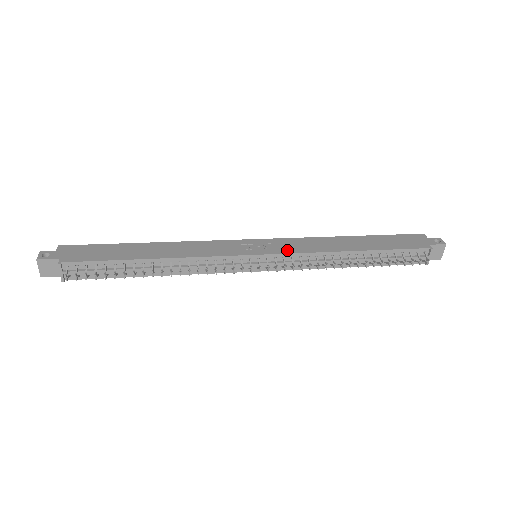
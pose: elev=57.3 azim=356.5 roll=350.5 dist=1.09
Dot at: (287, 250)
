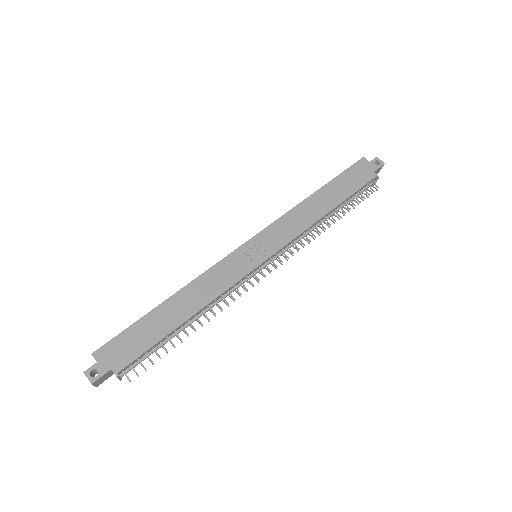
Dot at: (282, 241)
